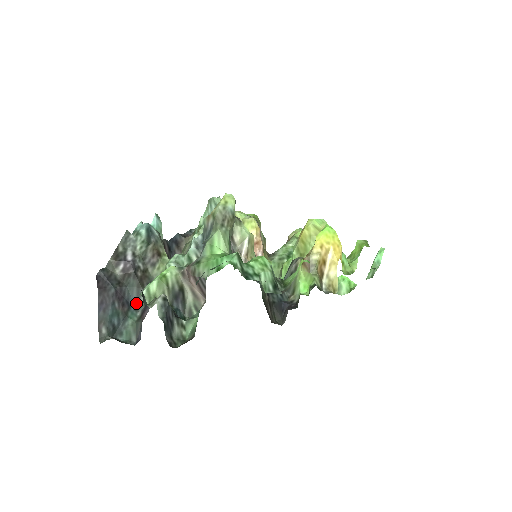
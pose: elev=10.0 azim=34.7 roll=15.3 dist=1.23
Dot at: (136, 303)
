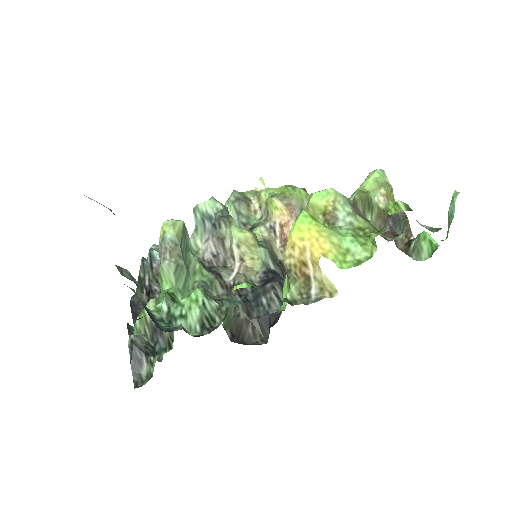
Dot at: occluded
